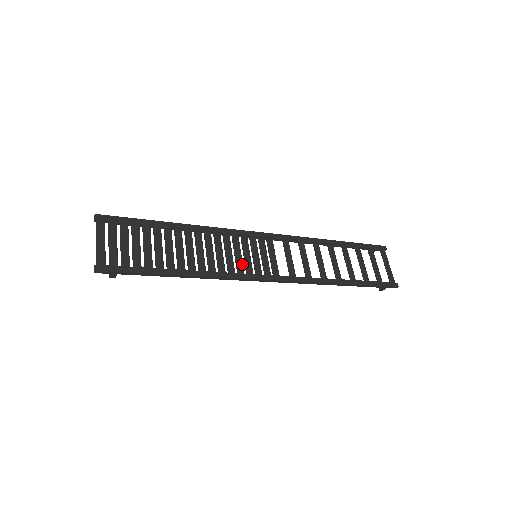
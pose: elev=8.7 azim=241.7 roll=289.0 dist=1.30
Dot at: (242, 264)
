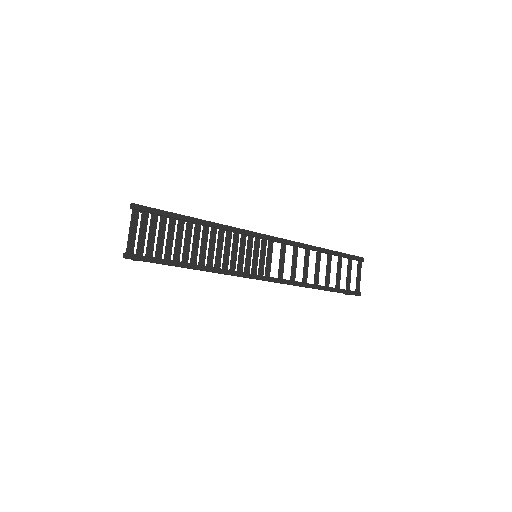
Dot at: (243, 263)
